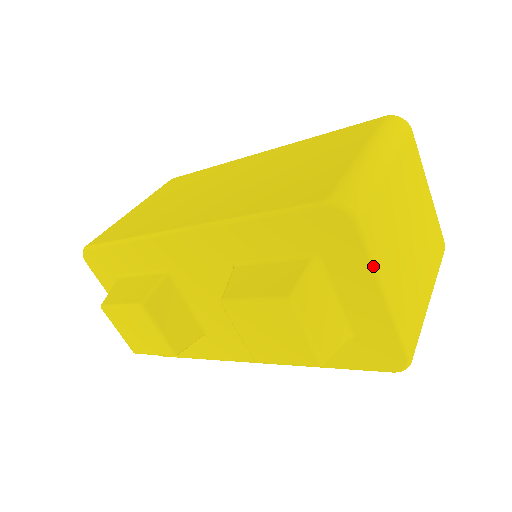
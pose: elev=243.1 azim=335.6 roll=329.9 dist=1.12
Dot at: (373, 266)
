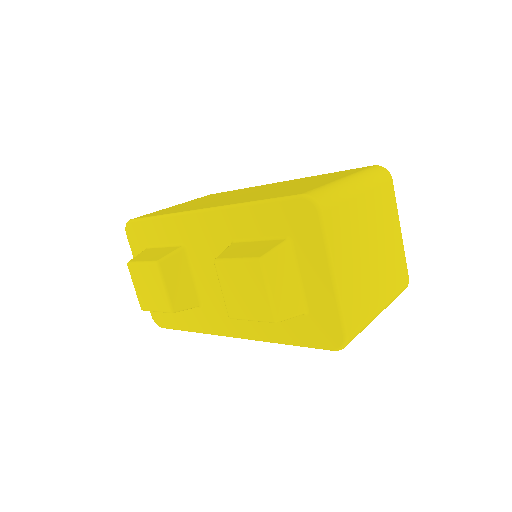
Dot at: (327, 250)
